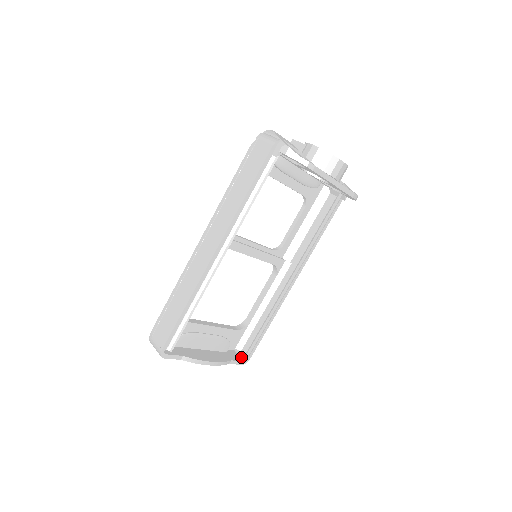
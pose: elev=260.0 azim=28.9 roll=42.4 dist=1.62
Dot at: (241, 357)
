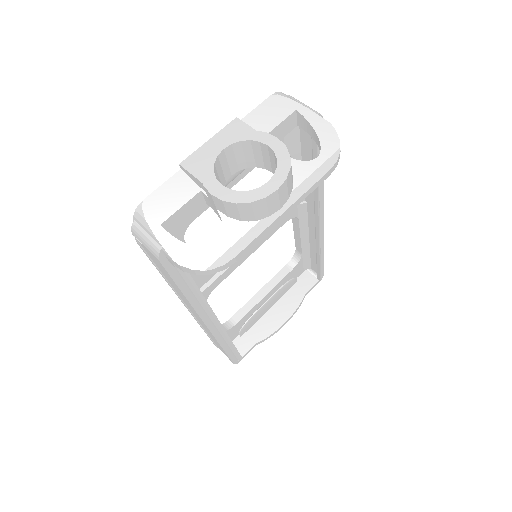
Dot at: (314, 275)
